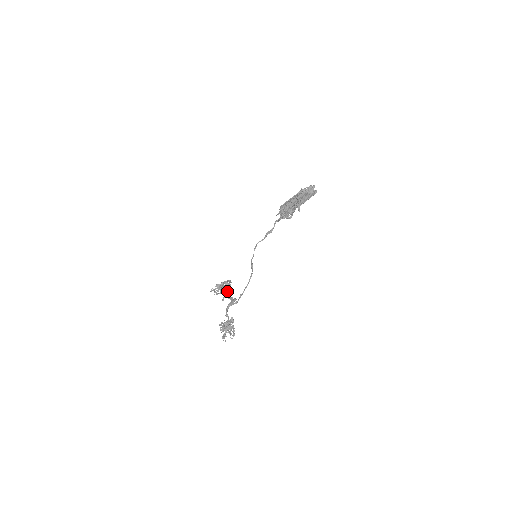
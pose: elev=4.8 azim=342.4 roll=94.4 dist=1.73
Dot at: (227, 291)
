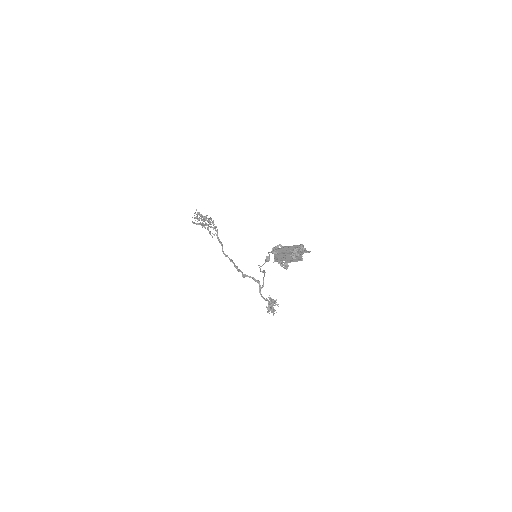
Dot at: occluded
